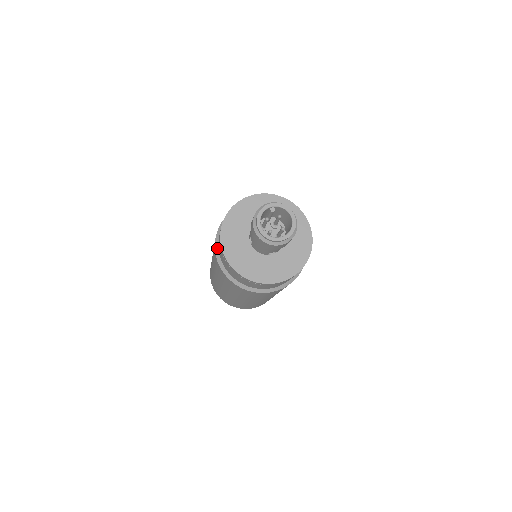
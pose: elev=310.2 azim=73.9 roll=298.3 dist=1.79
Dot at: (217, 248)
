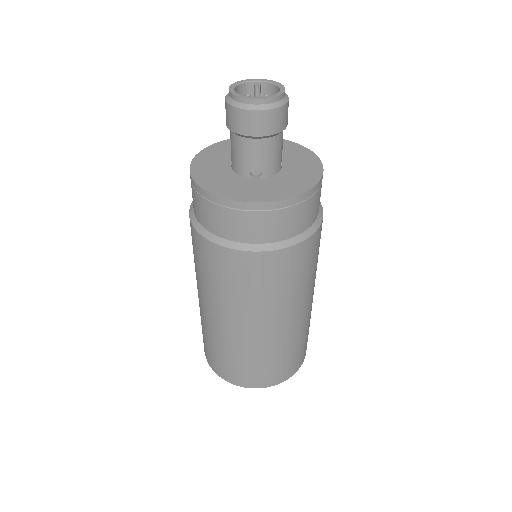
Dot at: occluded
